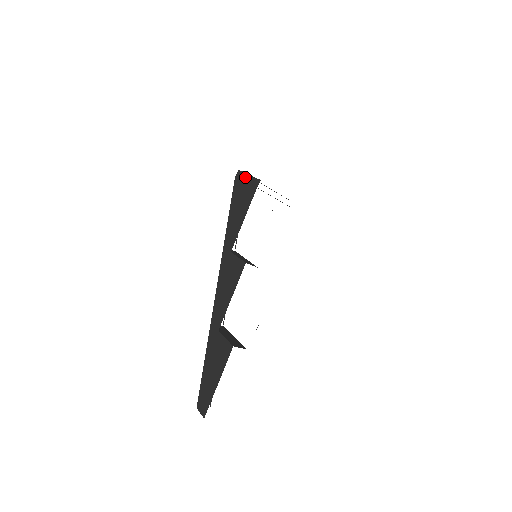
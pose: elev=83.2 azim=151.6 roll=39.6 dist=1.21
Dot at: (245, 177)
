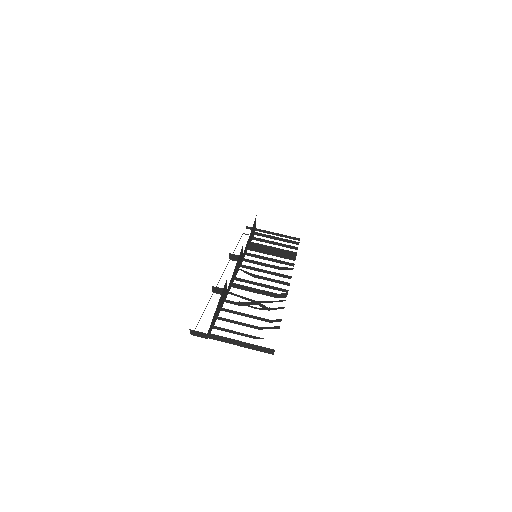
Dot at: occluded
